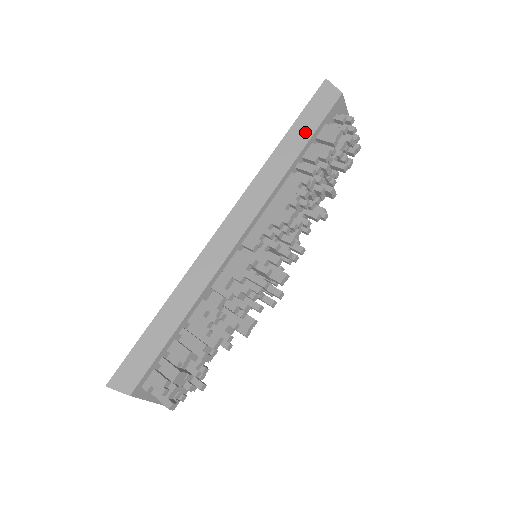
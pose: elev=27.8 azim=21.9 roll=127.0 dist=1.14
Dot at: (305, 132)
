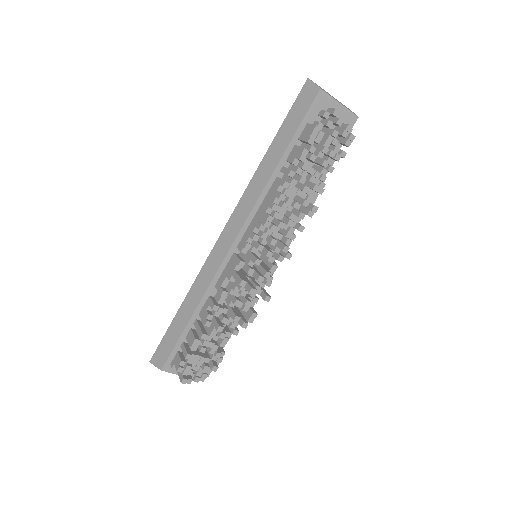
Dot at: (287, 136)
